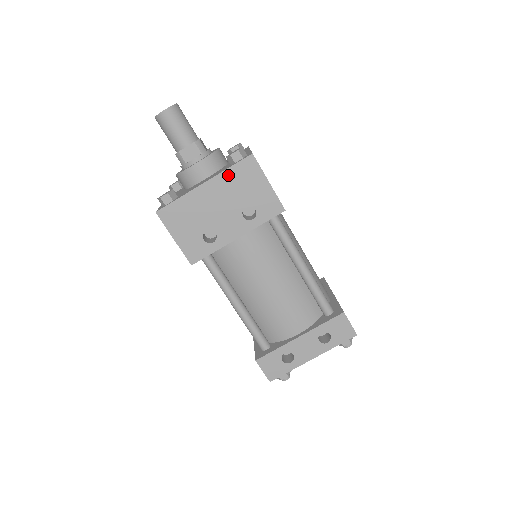
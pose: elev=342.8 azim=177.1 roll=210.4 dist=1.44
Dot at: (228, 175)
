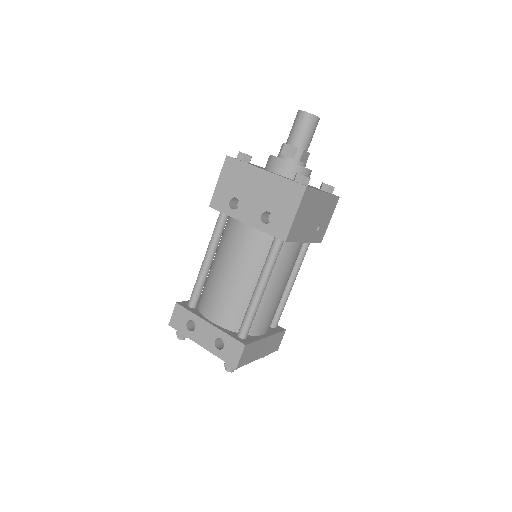
Dot at: (281, 182)
